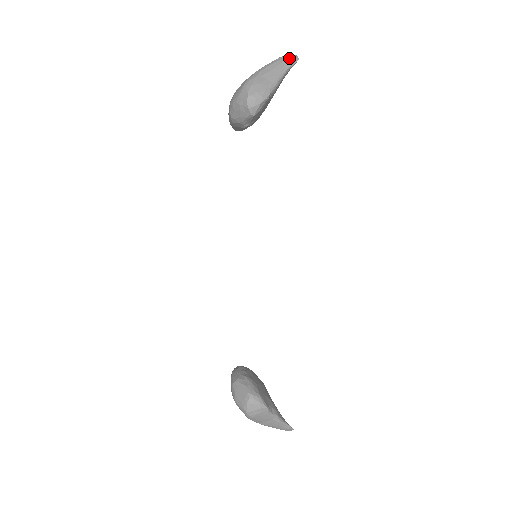
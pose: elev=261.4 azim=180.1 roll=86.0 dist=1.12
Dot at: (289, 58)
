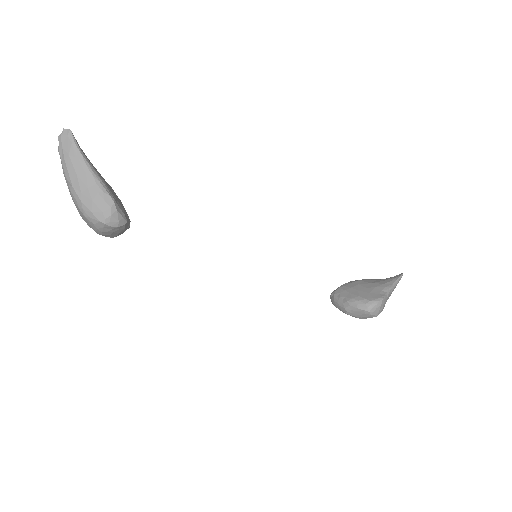
Dot at: (65, 143)
